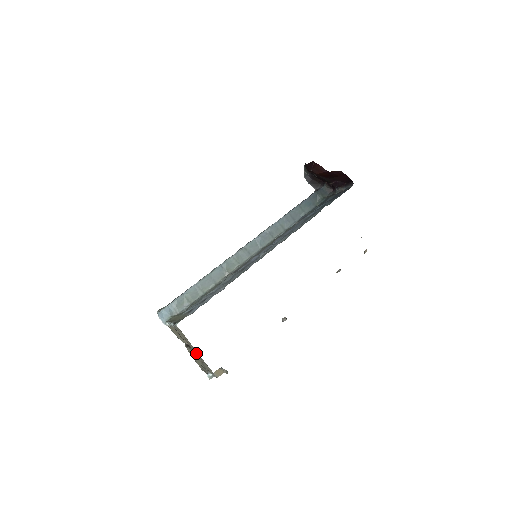
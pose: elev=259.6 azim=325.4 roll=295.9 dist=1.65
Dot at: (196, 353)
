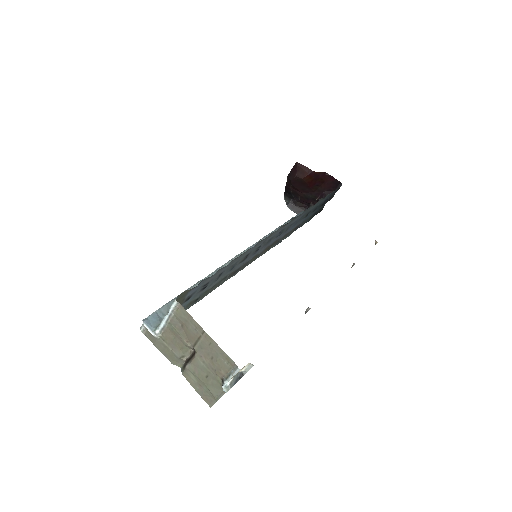
Dot at: (204, 346)
